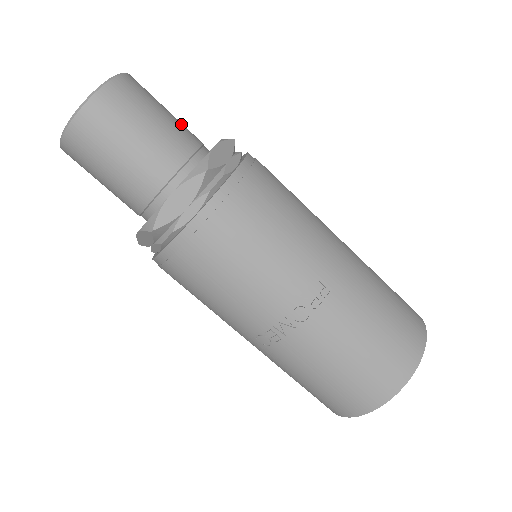
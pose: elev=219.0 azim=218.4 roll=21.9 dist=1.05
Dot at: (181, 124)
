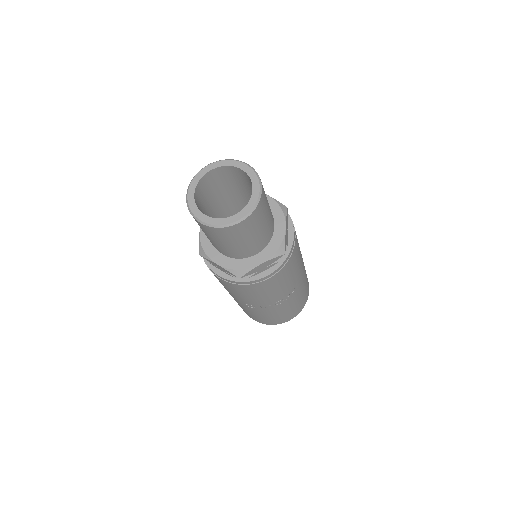
Dot at: occluded
